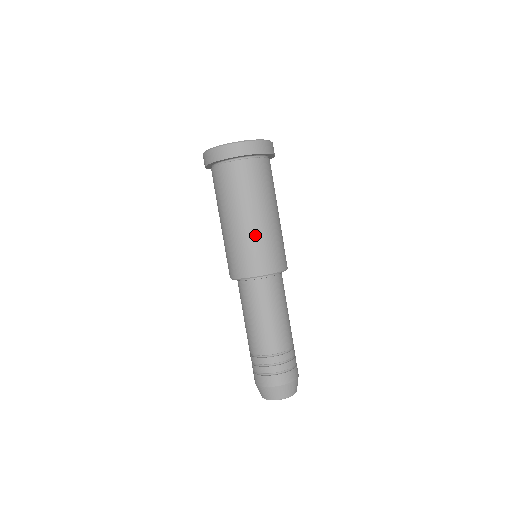
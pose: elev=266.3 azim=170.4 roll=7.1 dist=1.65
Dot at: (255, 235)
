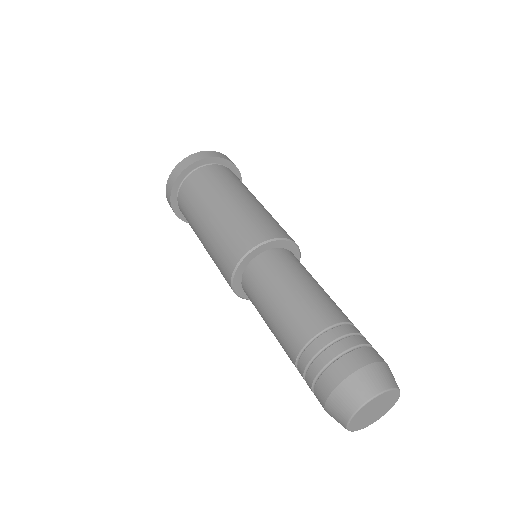
Dot at: (244, 210)
